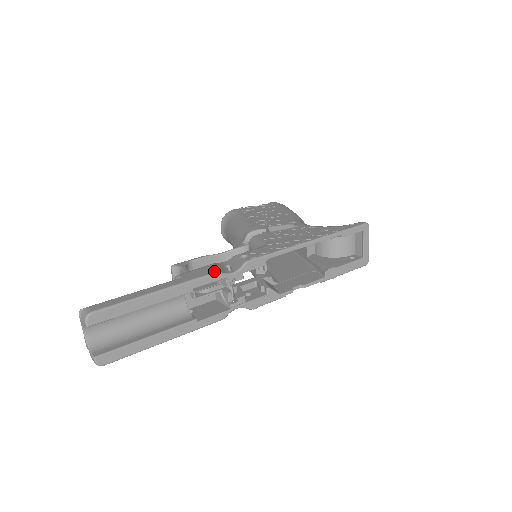
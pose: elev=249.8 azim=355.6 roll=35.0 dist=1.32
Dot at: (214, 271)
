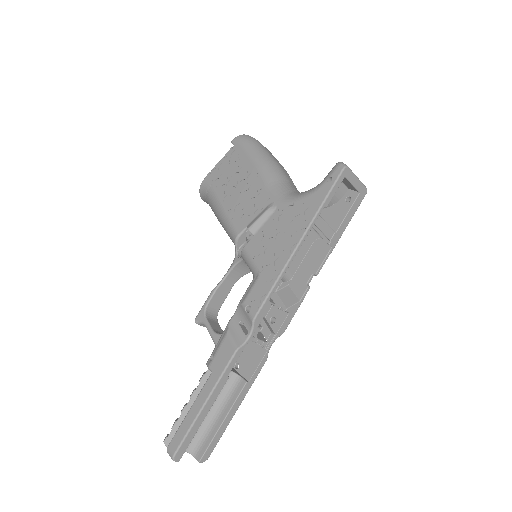
Dot at: (233, 351)
